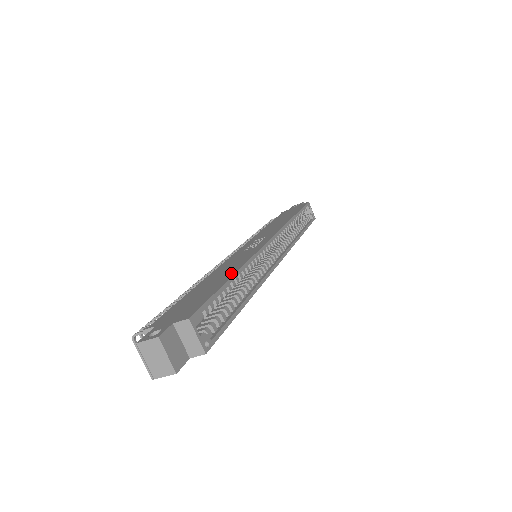
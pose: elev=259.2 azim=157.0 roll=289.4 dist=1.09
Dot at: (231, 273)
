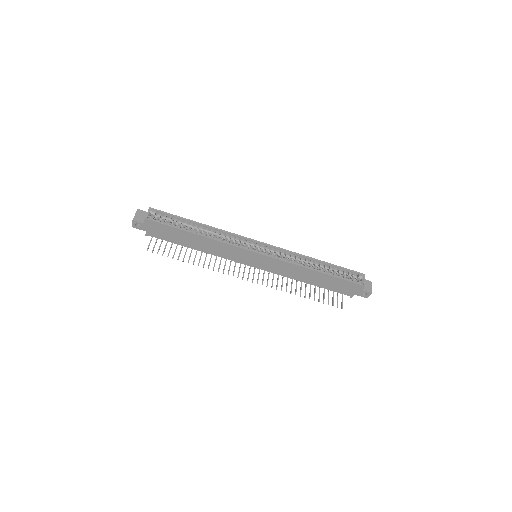
Dot at: (201, 225)
